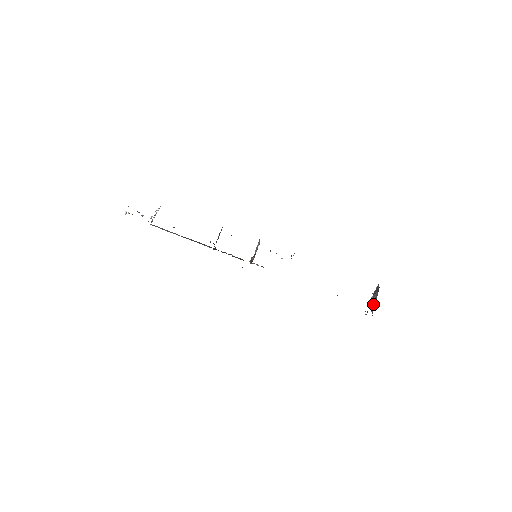
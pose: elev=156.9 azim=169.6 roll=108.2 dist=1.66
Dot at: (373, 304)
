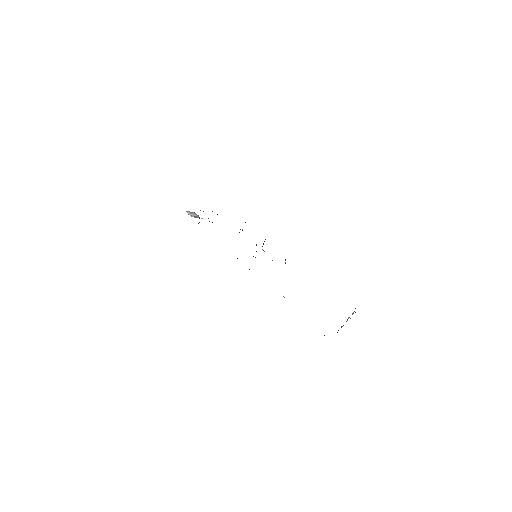
Dot at: occluded
